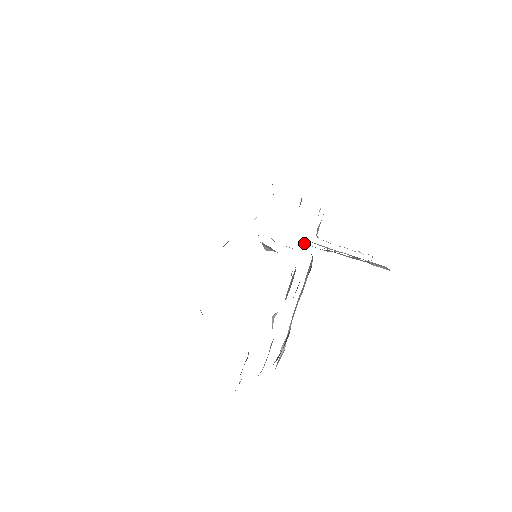
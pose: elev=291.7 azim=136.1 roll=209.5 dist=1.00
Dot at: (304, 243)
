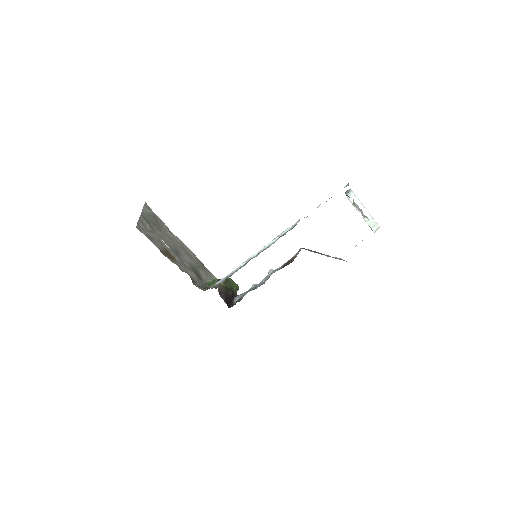
Dot at: occluded
